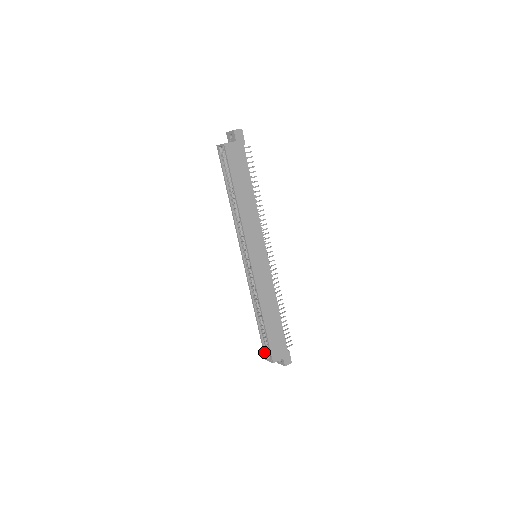
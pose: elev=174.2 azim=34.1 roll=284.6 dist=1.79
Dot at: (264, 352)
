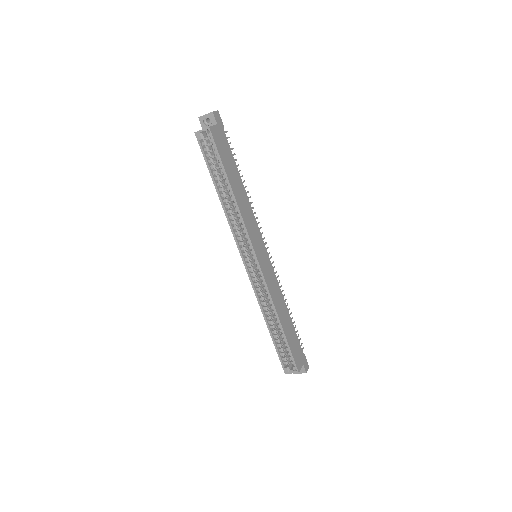
Dot at: (283, 365)
